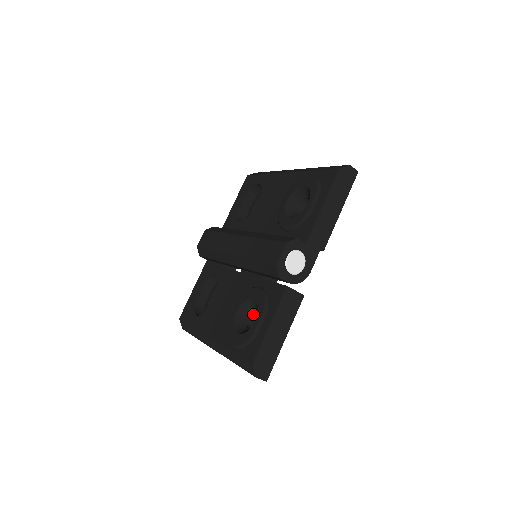
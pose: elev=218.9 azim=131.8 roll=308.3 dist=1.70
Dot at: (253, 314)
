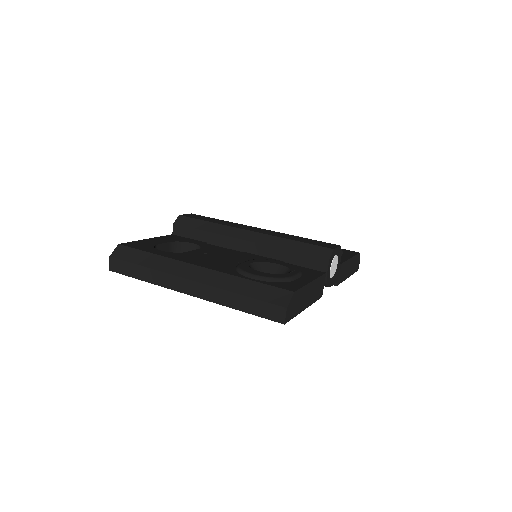
Dot at: occluded
